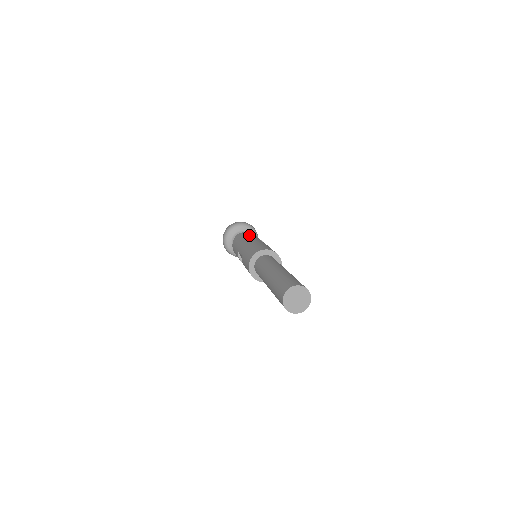
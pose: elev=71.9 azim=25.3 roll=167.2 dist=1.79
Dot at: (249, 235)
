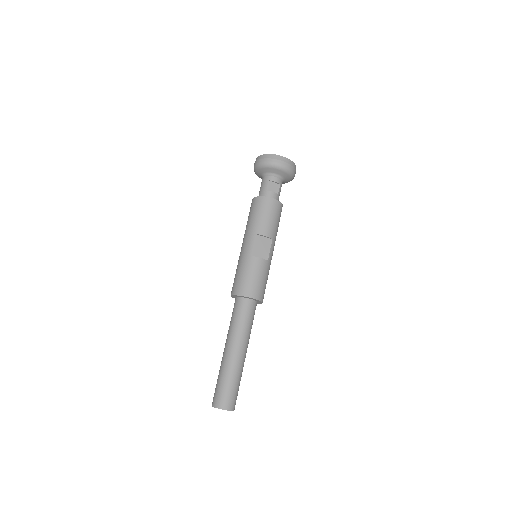
Dot at: (251, 219)
